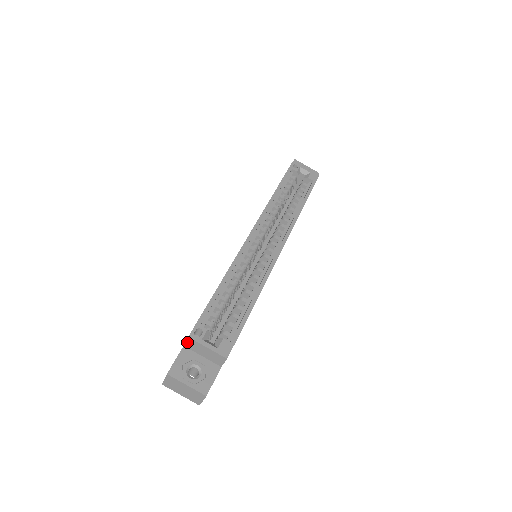
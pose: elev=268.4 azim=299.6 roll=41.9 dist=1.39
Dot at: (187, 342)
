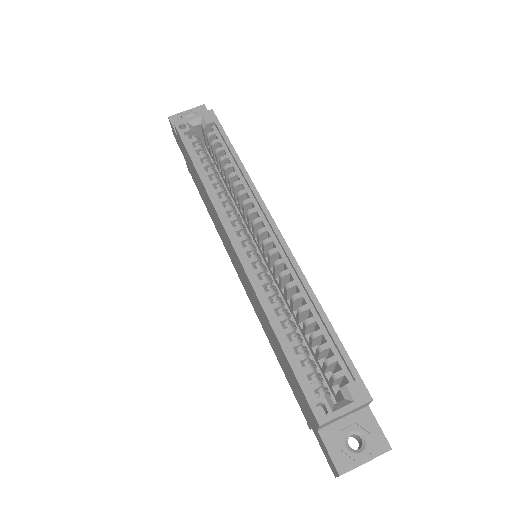
Dot at: (320, 427)
